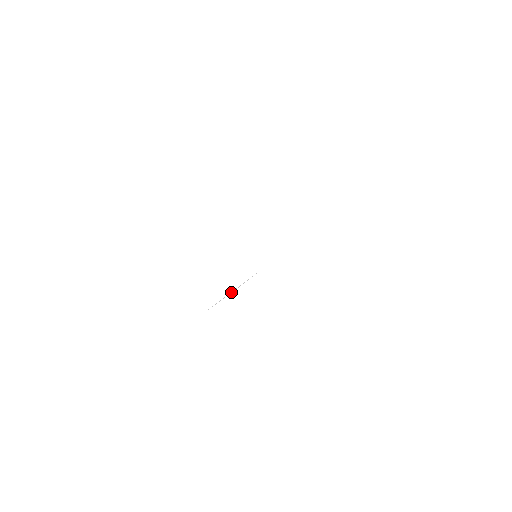
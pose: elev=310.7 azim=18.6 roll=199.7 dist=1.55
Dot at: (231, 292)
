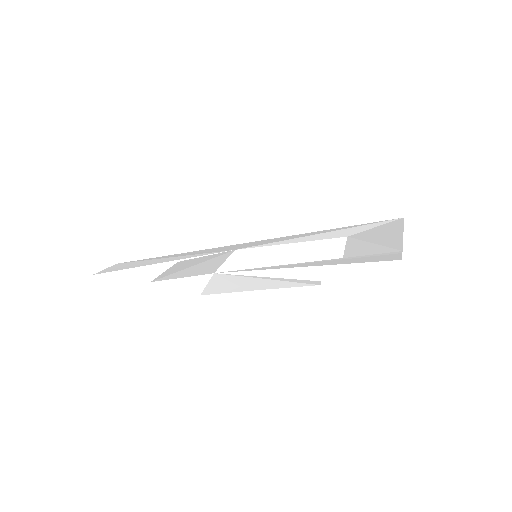
Dot at: (168, 262)
